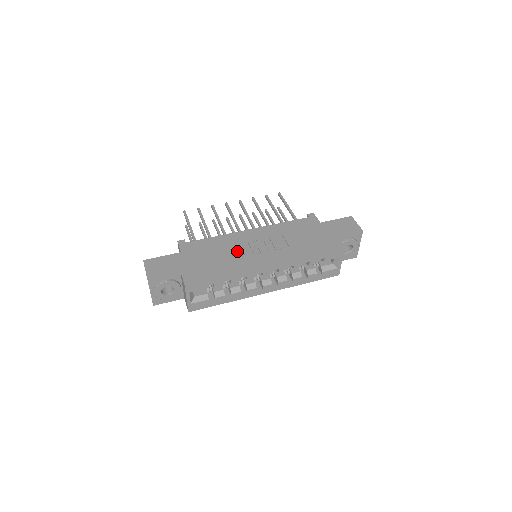
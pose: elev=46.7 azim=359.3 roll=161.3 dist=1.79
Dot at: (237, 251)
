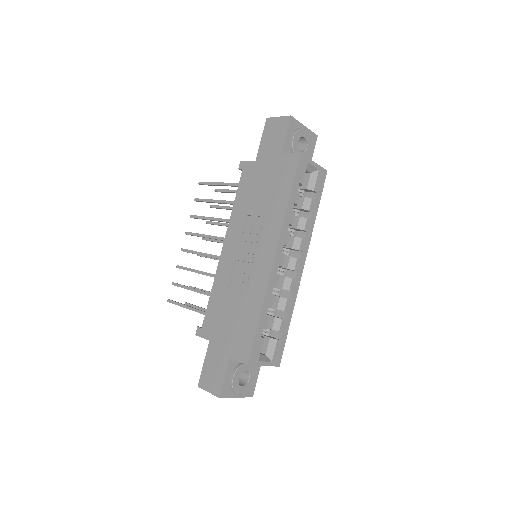
Dot at: (239, 280)
